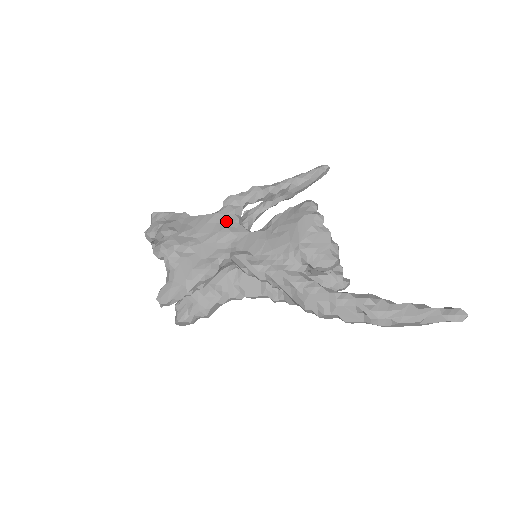
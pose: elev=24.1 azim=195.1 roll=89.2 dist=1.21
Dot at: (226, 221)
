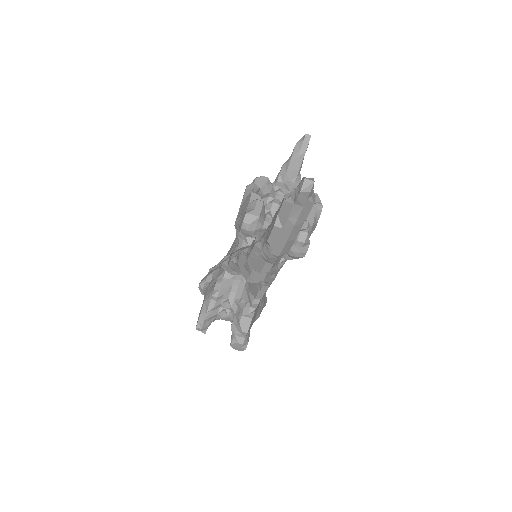
Dot at: occluded
